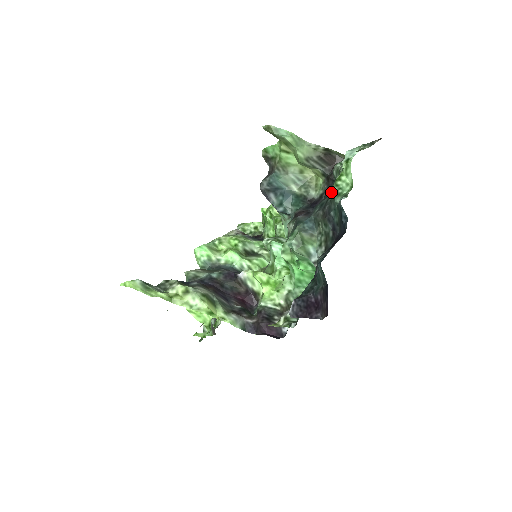
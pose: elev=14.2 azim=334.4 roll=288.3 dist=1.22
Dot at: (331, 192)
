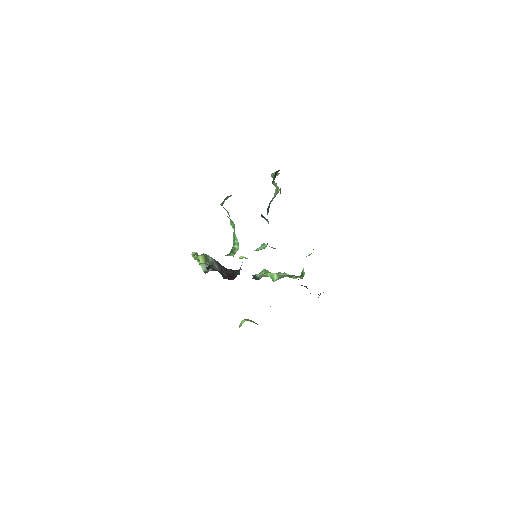
Dot at: occluded
